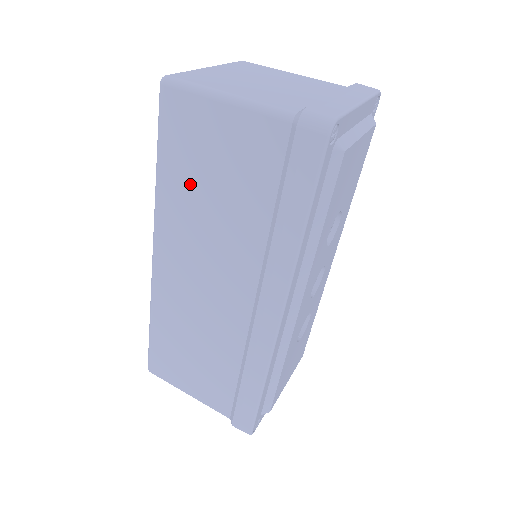
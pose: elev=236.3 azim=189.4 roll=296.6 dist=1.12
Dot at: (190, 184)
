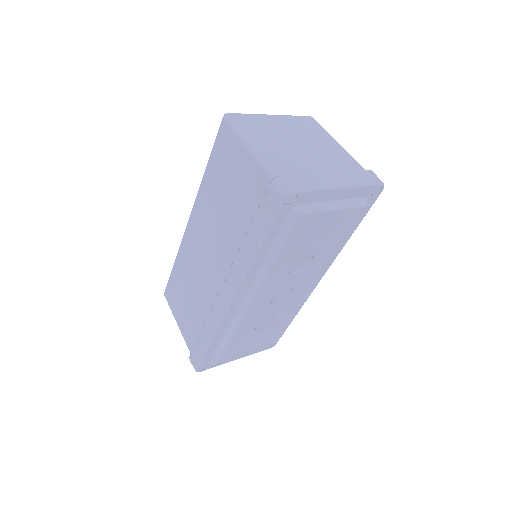
Dot at: (217, 187)
